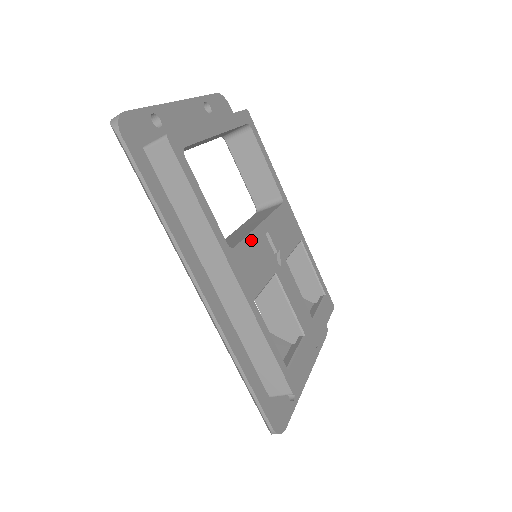
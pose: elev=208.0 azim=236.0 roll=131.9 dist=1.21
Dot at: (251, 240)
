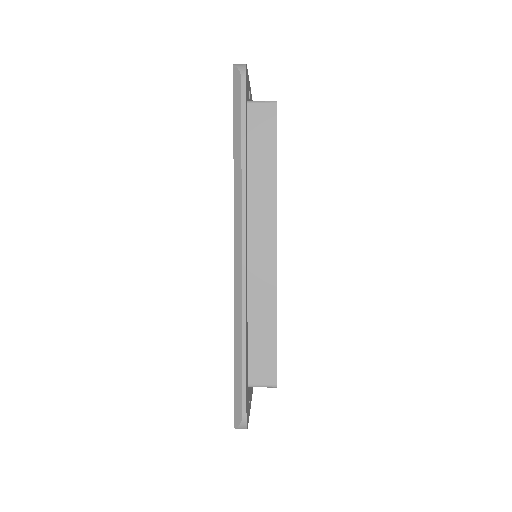
Dot at: occluded
